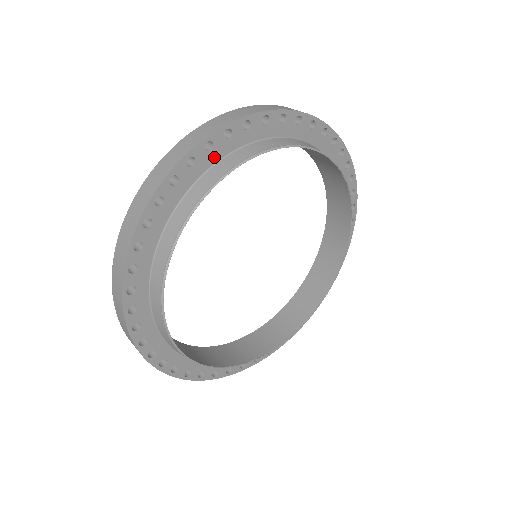
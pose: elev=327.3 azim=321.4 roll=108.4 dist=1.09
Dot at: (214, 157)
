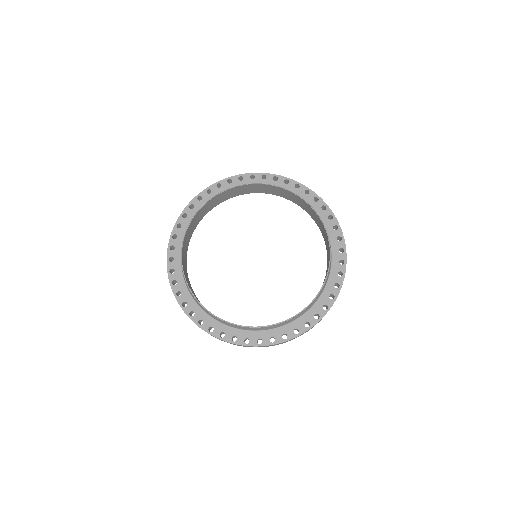
Dot at: (294, 192)
